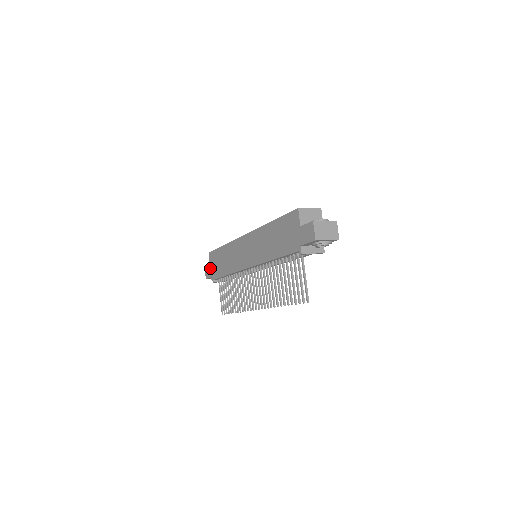
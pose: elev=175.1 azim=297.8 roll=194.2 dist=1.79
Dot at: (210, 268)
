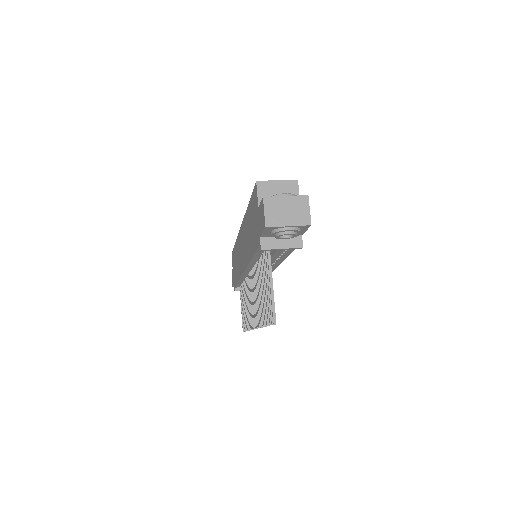
Dot at: occluded
